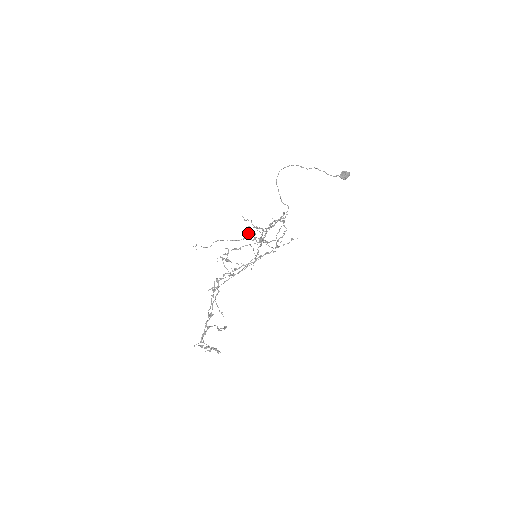
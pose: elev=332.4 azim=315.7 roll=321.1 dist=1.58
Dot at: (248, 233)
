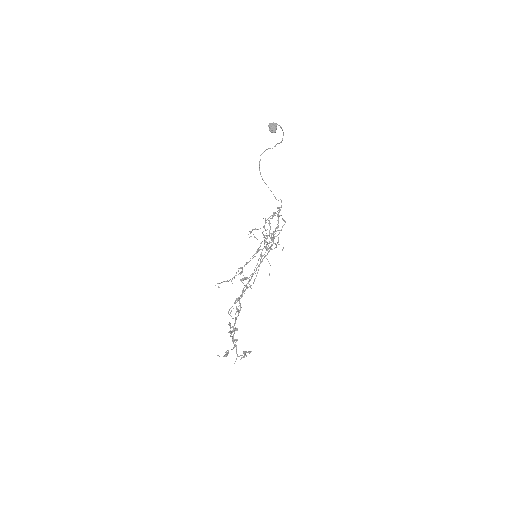
Dot at: occluded
